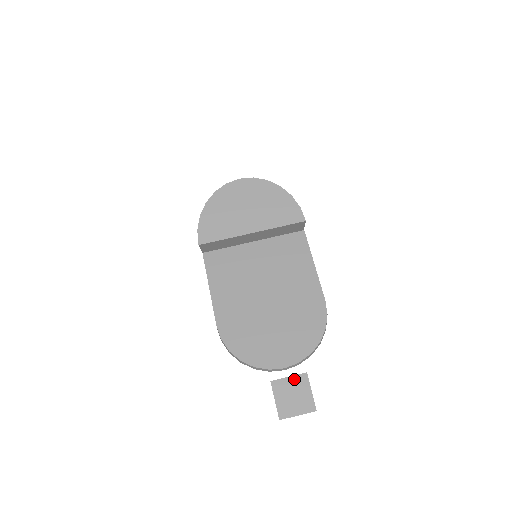
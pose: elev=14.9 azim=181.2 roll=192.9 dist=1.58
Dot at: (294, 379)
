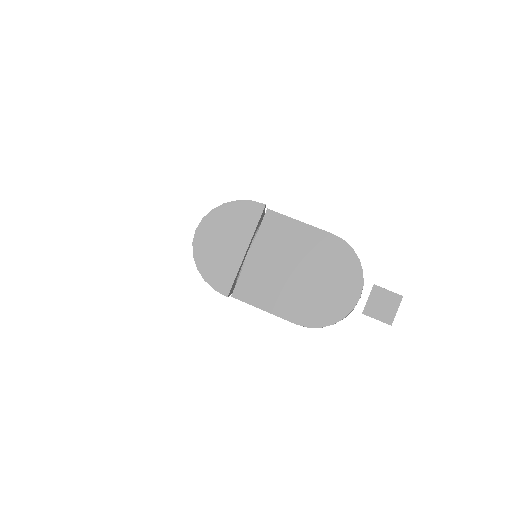
Dot at: (372, 296)
